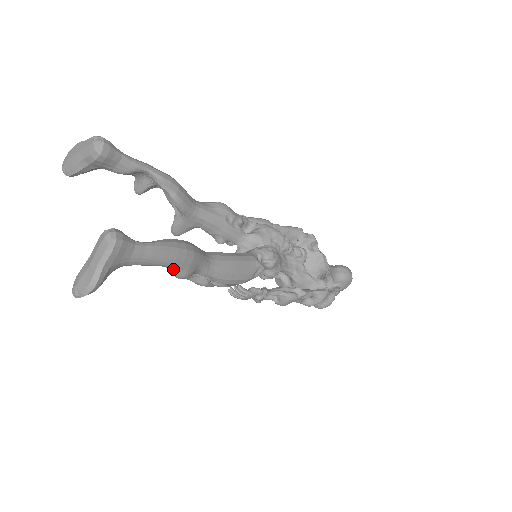
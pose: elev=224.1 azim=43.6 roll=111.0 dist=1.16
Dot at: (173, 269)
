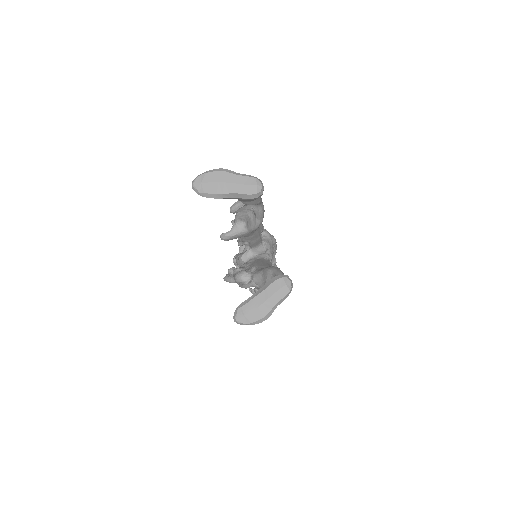
Dot at: occluded
